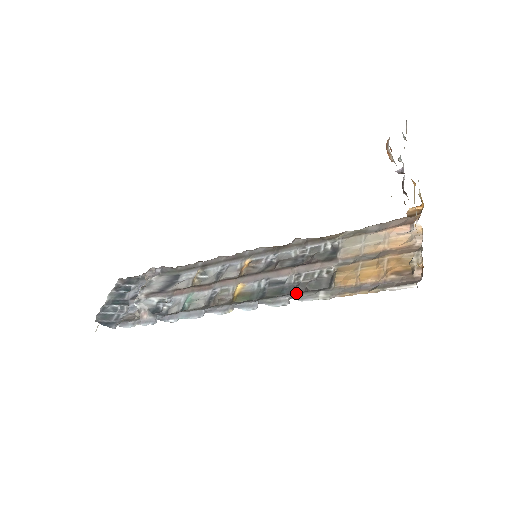
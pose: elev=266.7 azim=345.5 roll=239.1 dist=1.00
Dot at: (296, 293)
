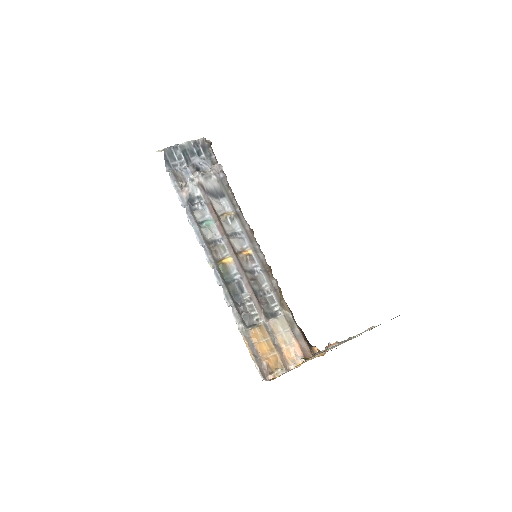
Dot at: (237, 308)
